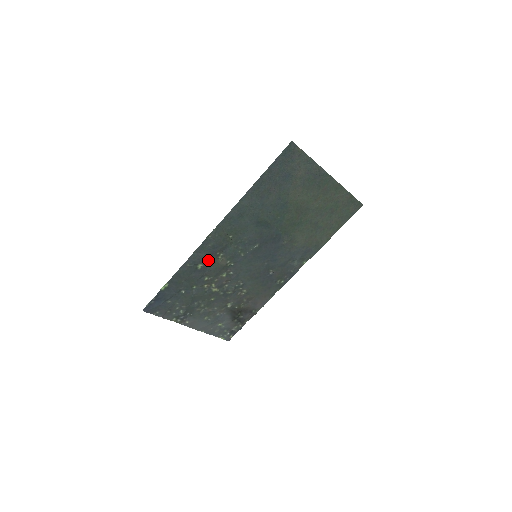
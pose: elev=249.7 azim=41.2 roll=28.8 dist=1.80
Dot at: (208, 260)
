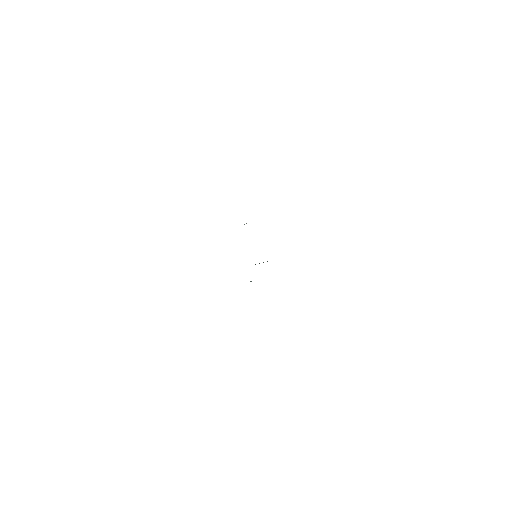
Dot at: occluded
